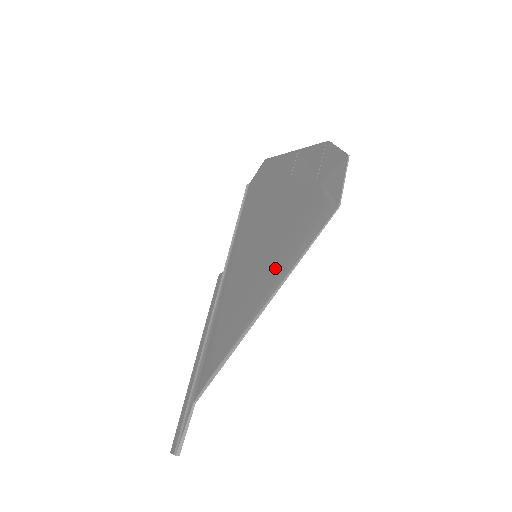
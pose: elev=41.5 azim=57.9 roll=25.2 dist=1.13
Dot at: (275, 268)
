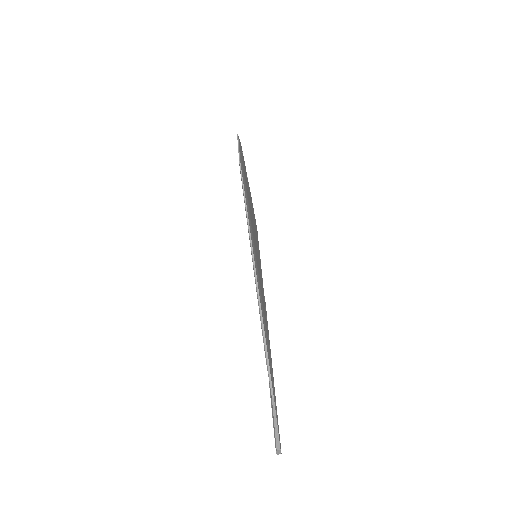
Dot at: occluded
